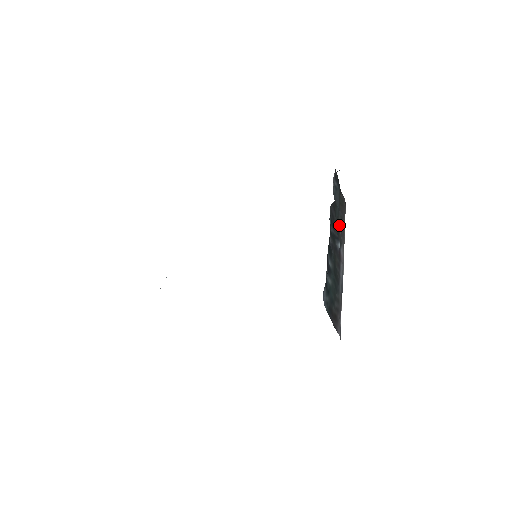
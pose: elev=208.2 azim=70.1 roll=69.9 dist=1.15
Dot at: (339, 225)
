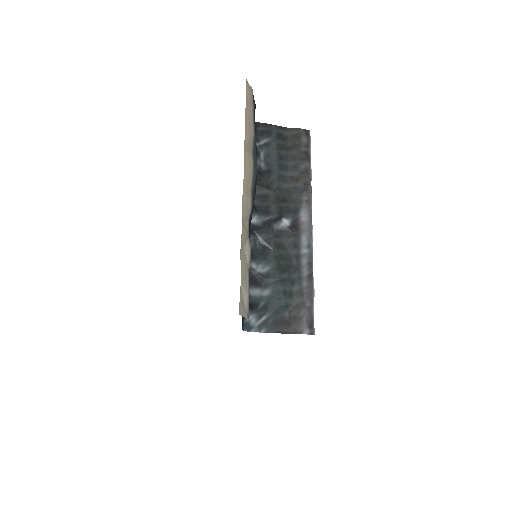
Dot at: (290, 184)
